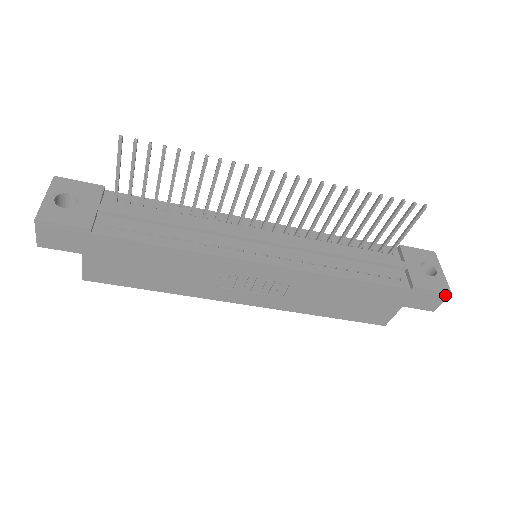
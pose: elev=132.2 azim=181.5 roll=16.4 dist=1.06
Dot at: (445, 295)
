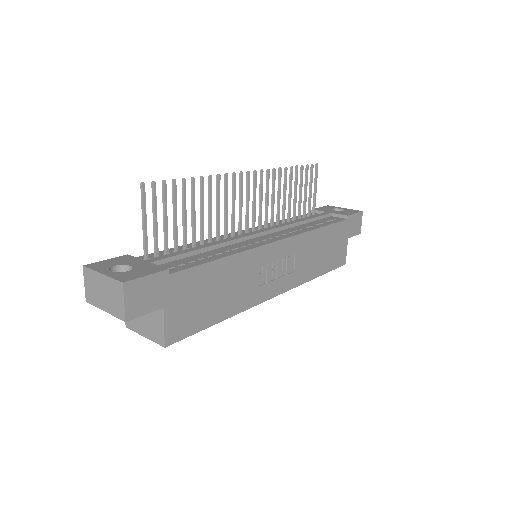
Dot at: (361, 215)
